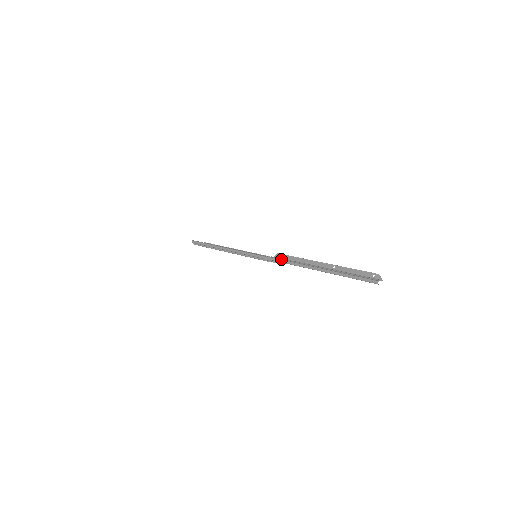
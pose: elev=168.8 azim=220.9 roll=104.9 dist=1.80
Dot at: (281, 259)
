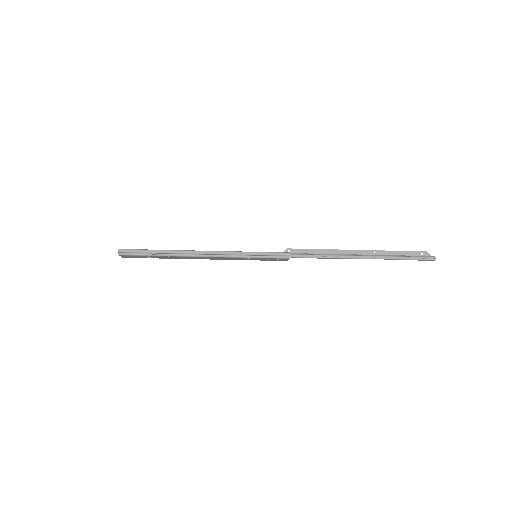
Dot at: (302, 254)
